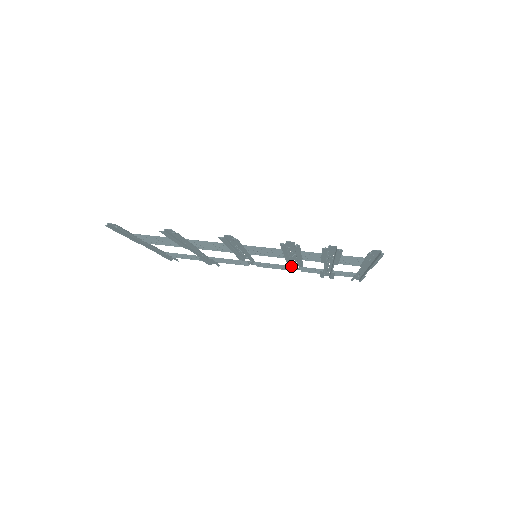
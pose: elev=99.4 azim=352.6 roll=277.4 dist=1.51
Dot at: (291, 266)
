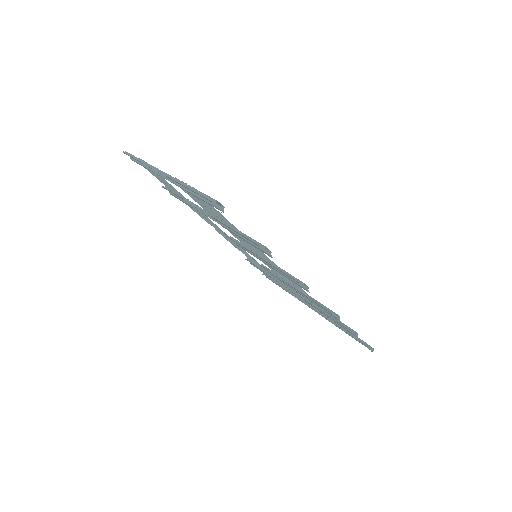
Dot at: occluded
